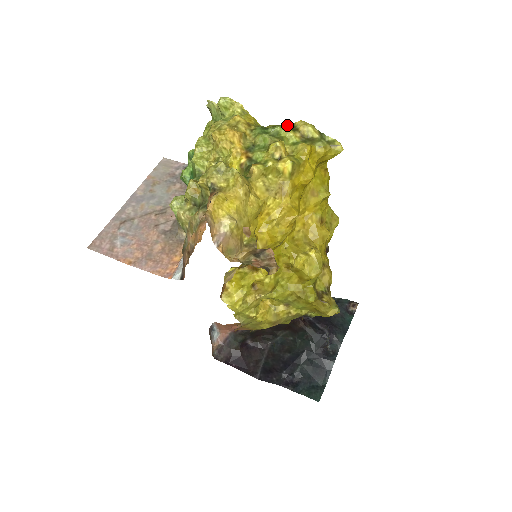
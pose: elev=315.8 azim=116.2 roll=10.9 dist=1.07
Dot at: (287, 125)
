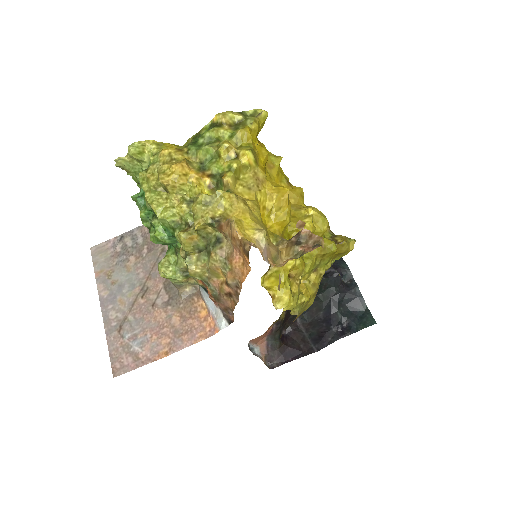
Dot at: (206, 127)
